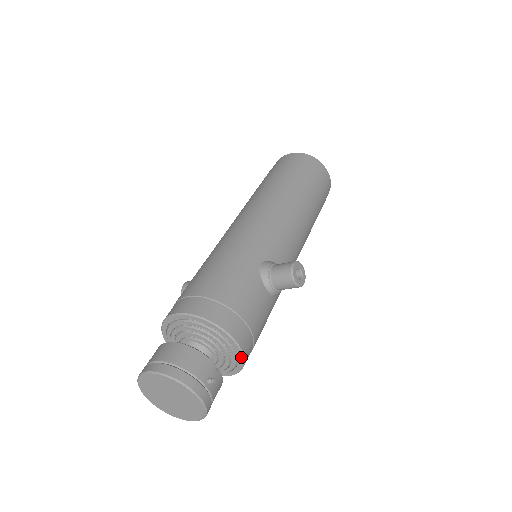
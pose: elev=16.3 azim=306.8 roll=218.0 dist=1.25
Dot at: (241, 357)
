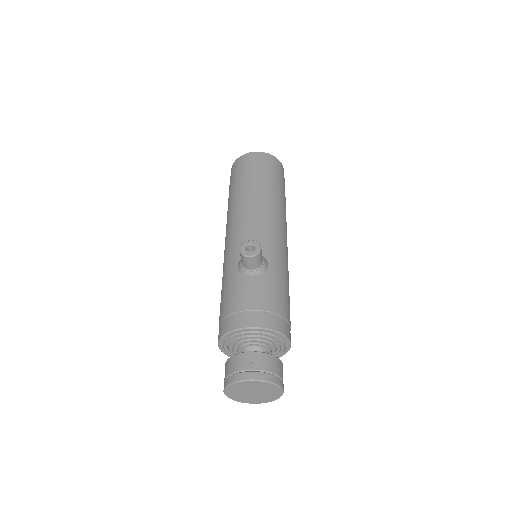
Dot at: (266, 330)
